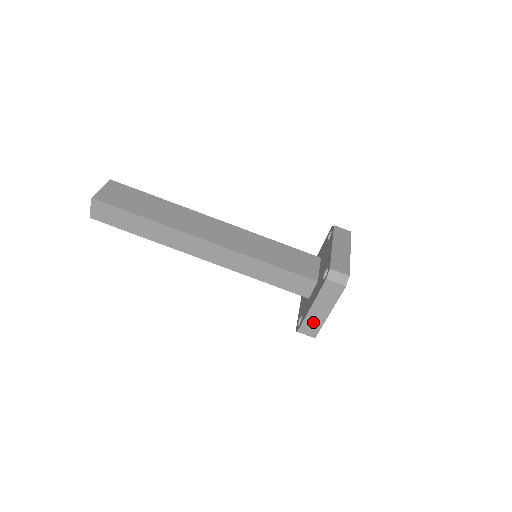
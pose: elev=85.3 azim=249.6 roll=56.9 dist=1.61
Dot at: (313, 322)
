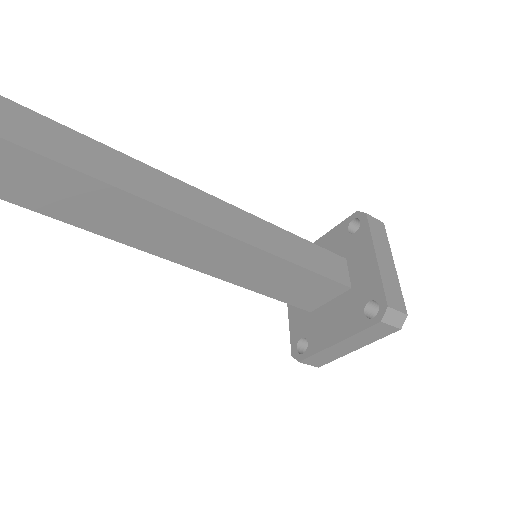
Dot at: occluded
